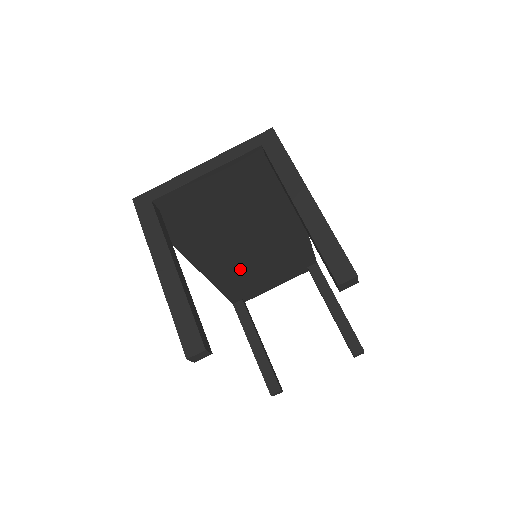
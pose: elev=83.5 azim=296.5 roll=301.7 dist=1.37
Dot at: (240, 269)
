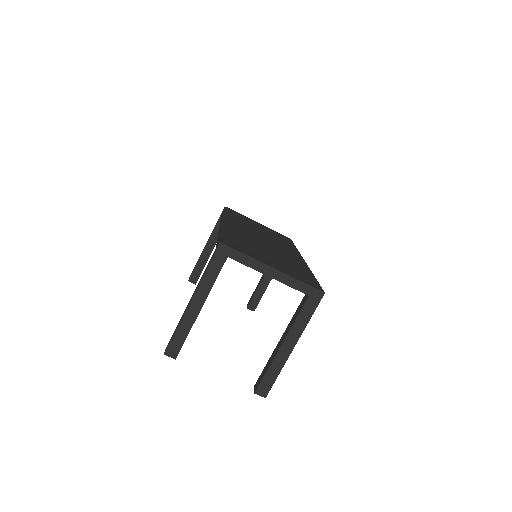
Dot at: occluded
